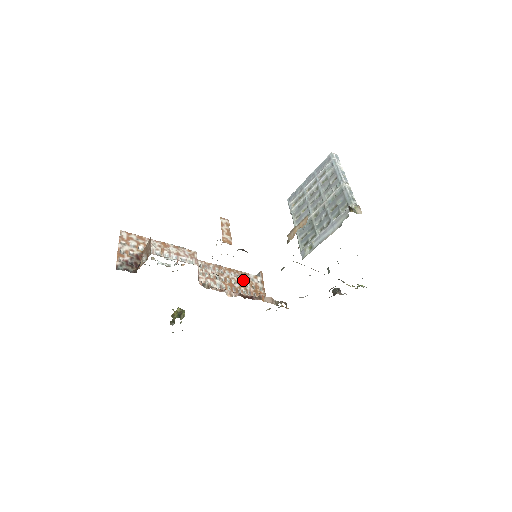
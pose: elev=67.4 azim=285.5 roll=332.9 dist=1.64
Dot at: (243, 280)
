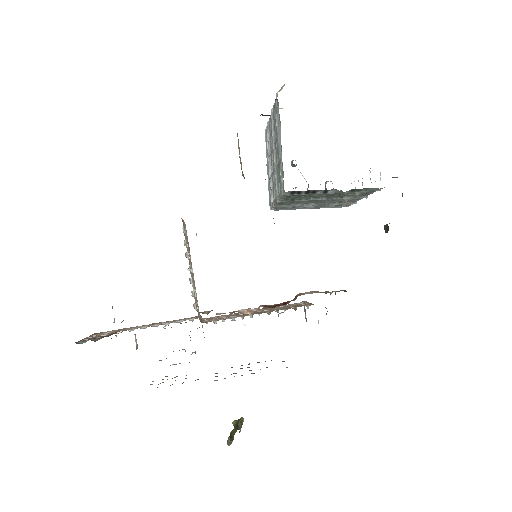
Dot at: (274, 308)
